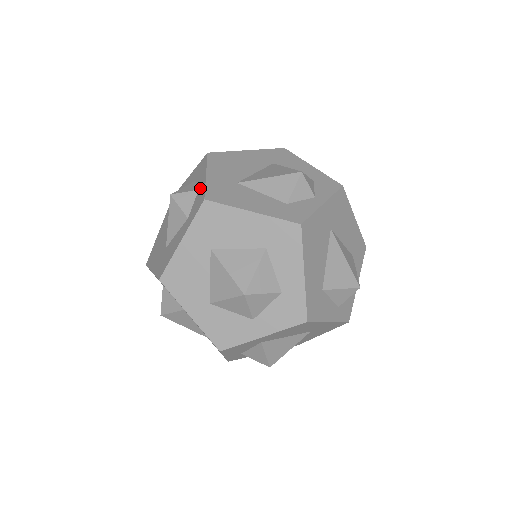
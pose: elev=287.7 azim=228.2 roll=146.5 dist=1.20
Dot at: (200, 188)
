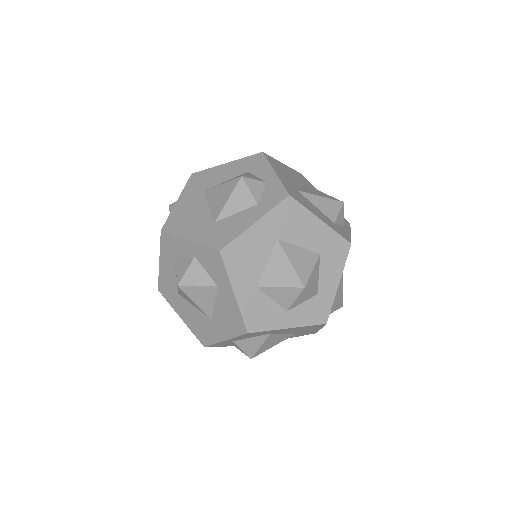
Dot at: (270, 182)
